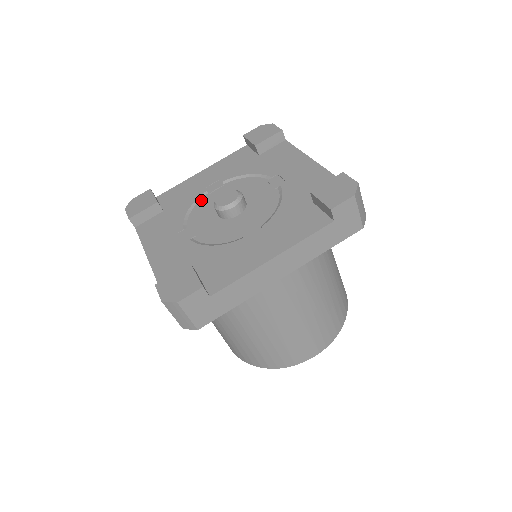
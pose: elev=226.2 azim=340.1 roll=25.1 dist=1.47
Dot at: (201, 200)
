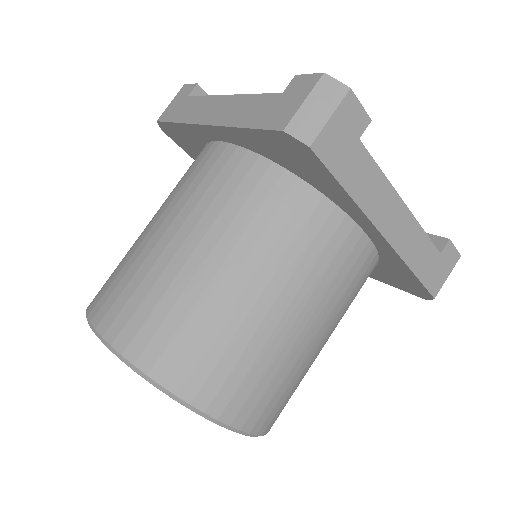
Dot at: occluded
